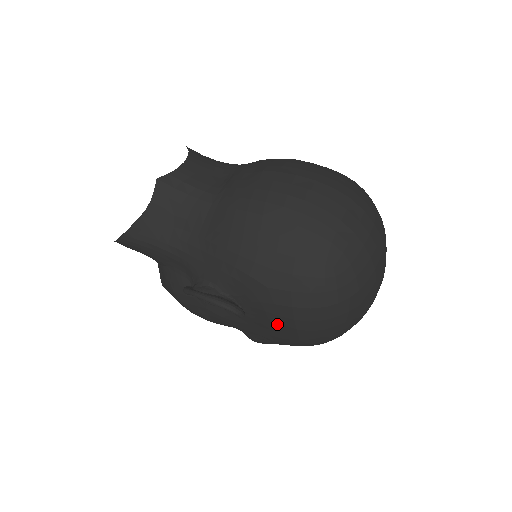
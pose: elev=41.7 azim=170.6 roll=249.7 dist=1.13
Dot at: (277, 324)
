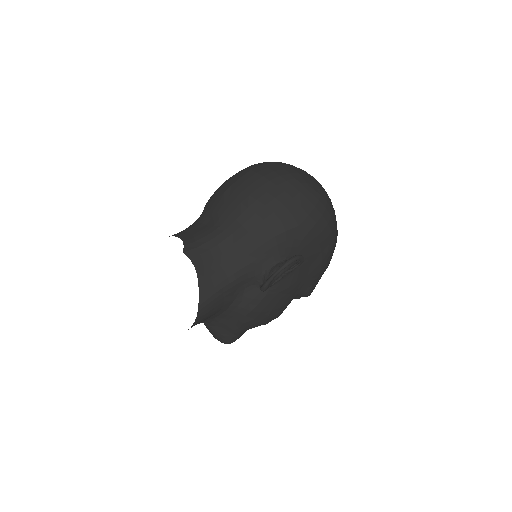
Dot at: (317, 248)
